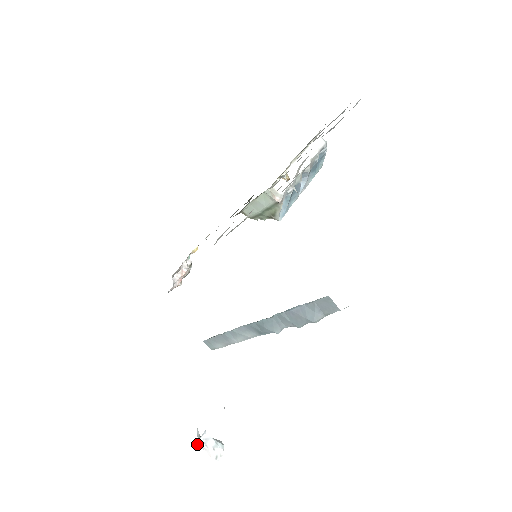
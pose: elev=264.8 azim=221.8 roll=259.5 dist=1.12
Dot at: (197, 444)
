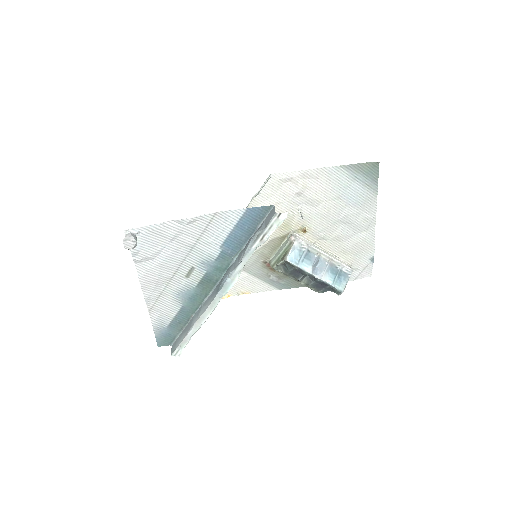
Dot at: (127, 230)
